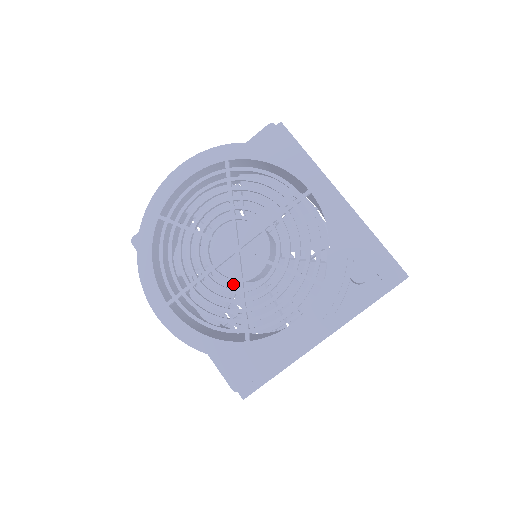
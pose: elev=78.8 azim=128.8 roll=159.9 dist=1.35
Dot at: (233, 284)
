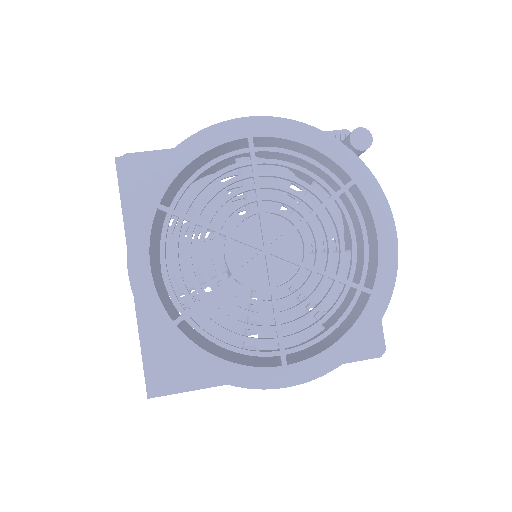
Dot at: occluded
